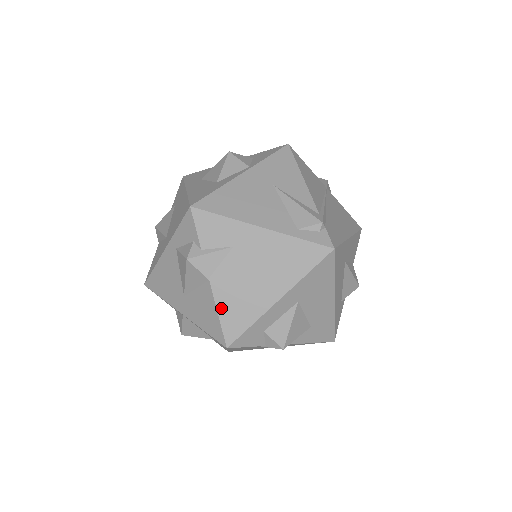
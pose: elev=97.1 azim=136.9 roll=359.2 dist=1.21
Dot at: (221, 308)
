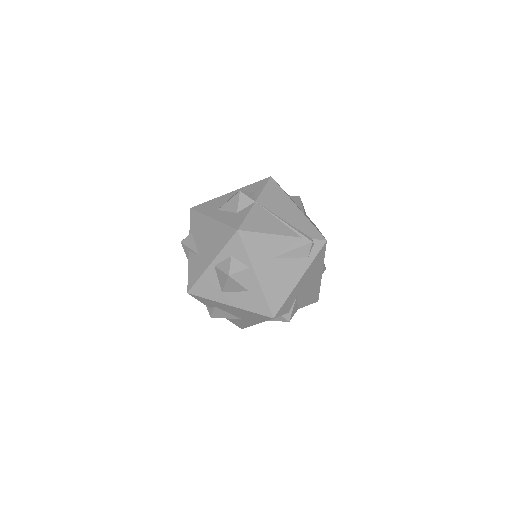
Dot at: (308, 304)
